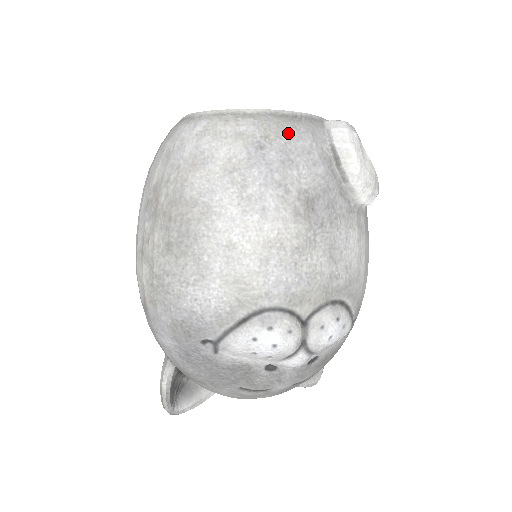
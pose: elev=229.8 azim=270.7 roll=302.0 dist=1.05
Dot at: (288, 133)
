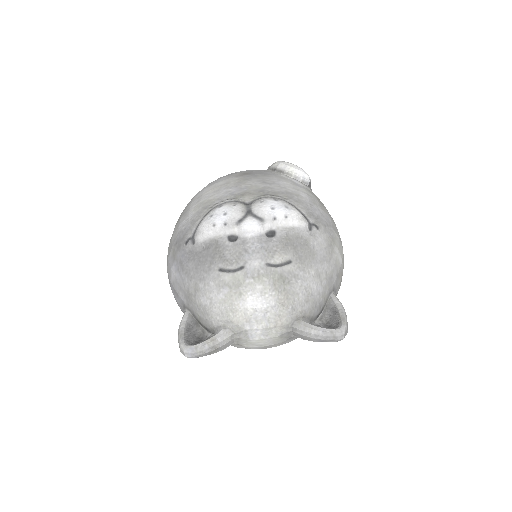
Dot at: occluded
